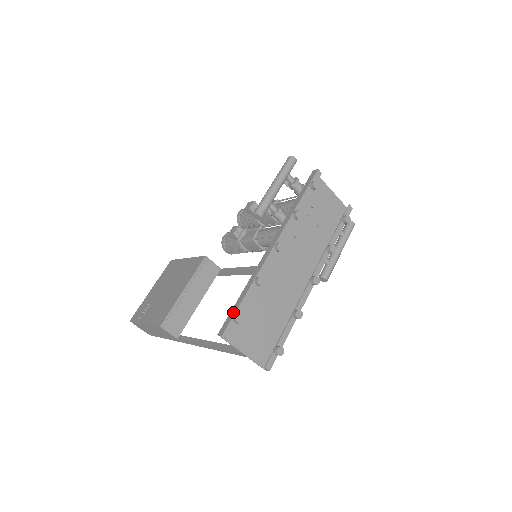
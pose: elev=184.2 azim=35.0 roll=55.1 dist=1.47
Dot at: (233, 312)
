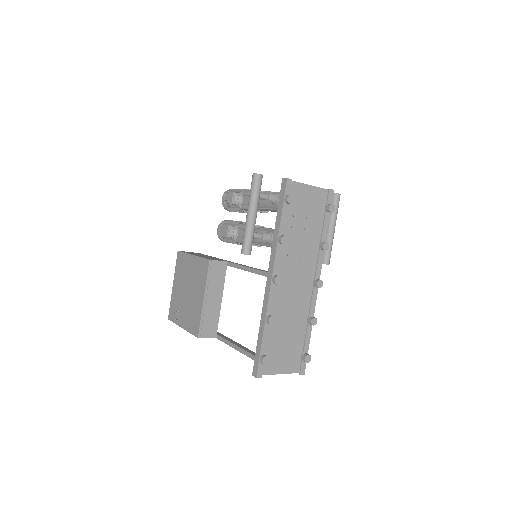
Dot at: (258, 354)
